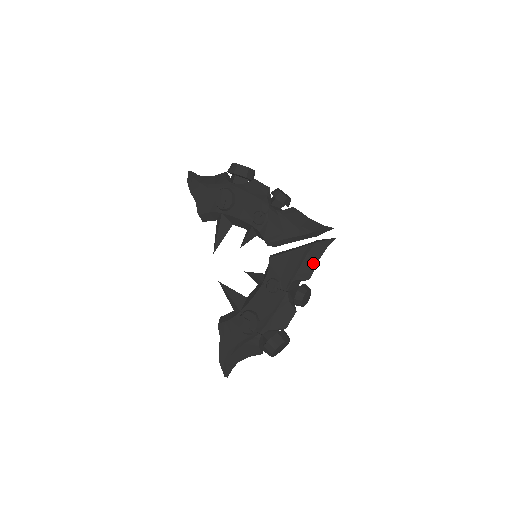
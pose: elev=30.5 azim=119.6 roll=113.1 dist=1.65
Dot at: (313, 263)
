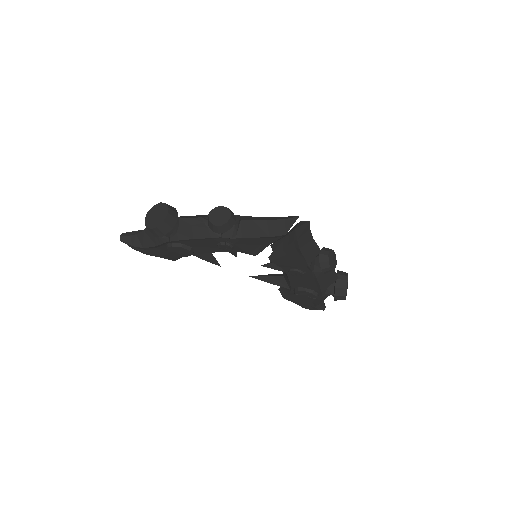
Dot at: (311, 245)
